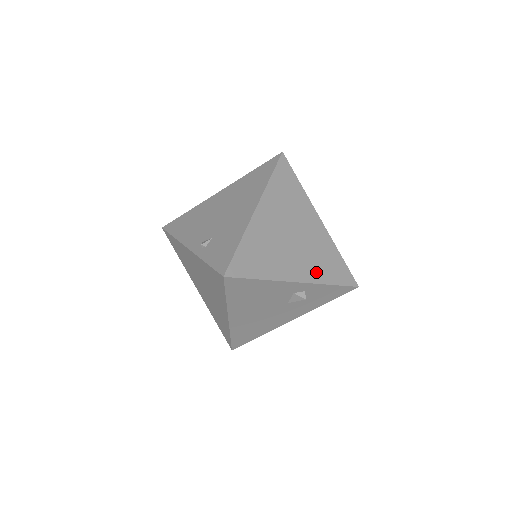
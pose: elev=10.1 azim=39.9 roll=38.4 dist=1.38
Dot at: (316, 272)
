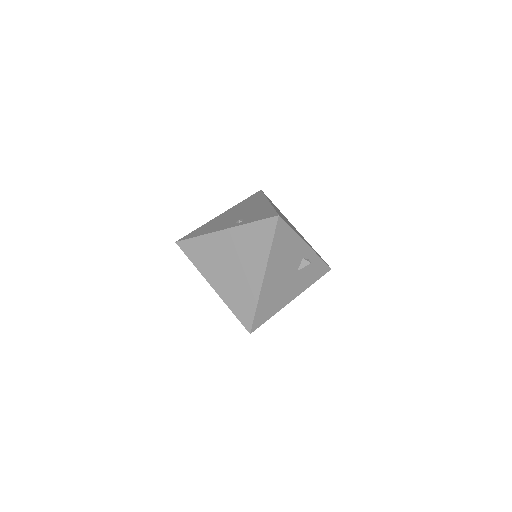
Dot at: occluded
